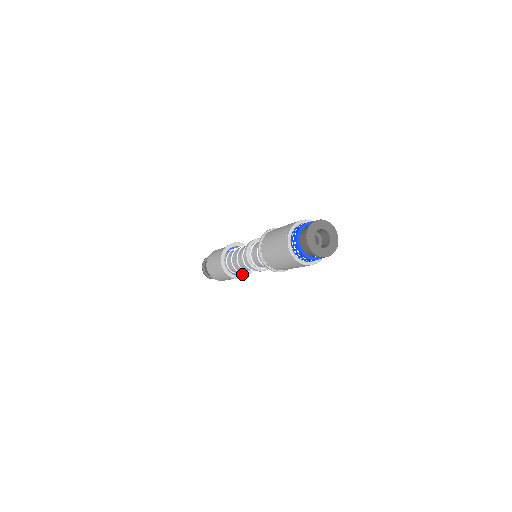
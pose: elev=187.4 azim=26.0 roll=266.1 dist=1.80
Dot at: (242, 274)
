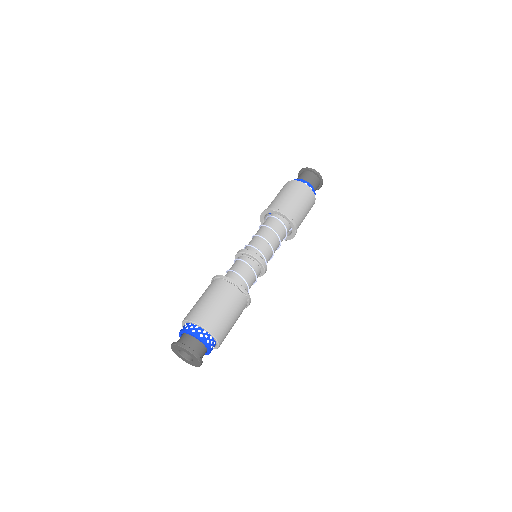
Dot at: occluded
